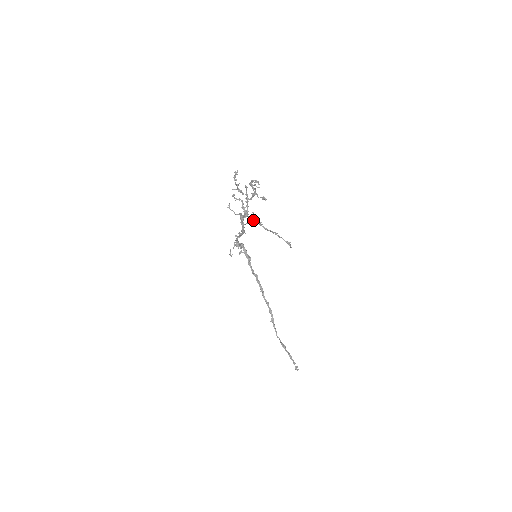
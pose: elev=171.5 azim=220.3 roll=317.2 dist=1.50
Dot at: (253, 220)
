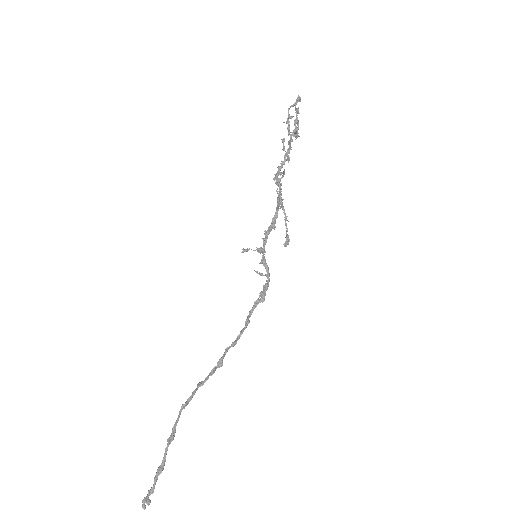
Dot at: (278, 178)
